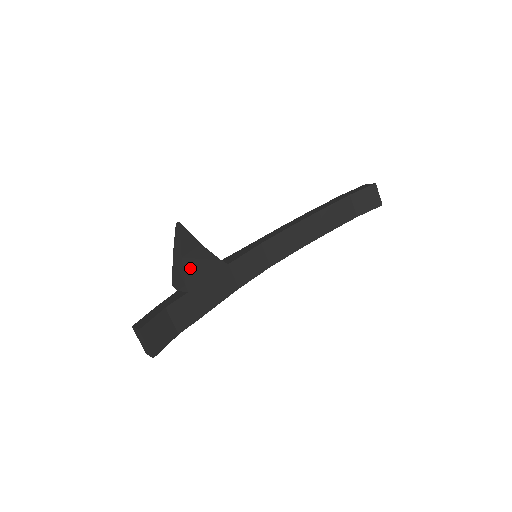
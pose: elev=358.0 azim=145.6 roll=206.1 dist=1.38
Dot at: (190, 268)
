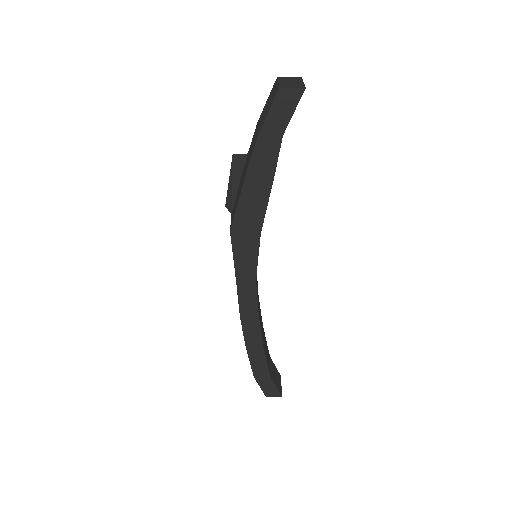
Dot at: occluded
